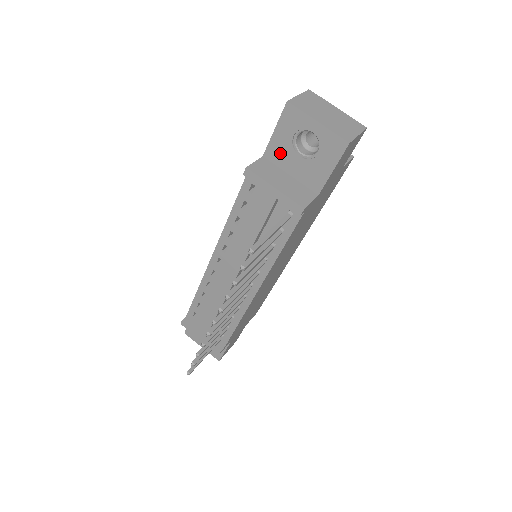
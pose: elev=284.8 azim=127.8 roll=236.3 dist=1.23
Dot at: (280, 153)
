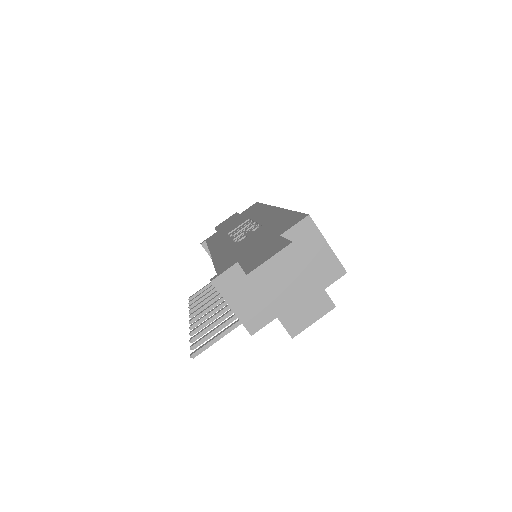
Dot at: occluded
